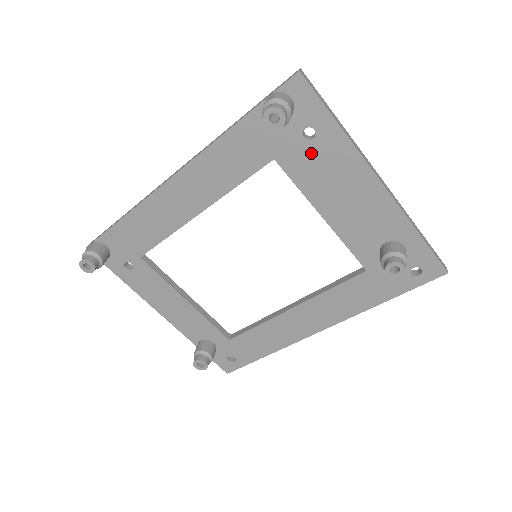
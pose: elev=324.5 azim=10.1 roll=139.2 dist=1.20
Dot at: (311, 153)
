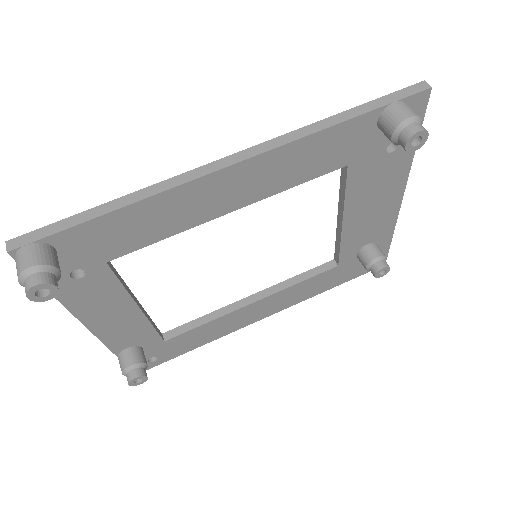
Dot at: (379, 165)
